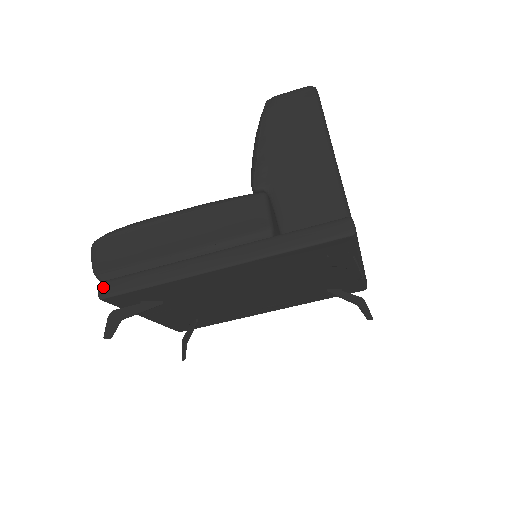
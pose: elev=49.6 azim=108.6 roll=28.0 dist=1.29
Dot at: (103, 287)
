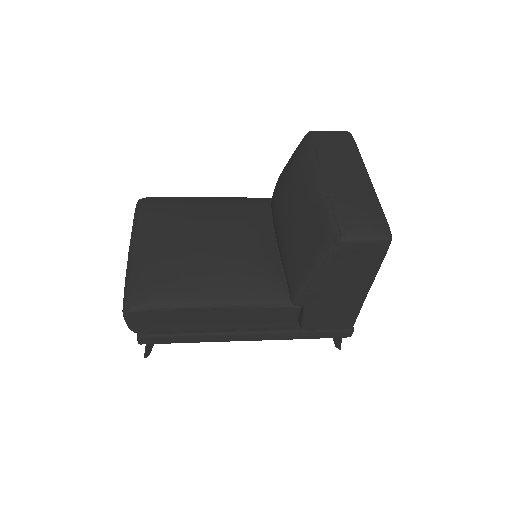
Dot at: (143, 340)
